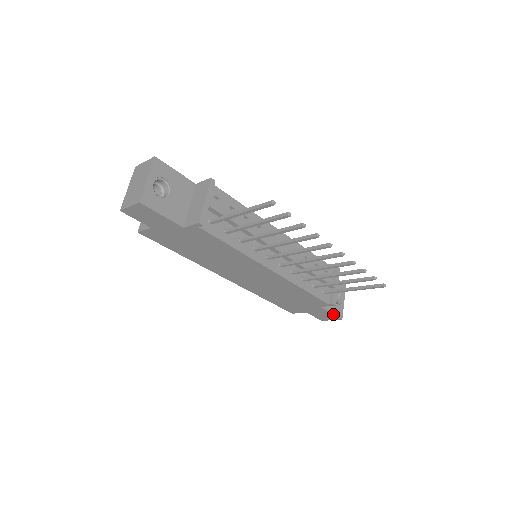
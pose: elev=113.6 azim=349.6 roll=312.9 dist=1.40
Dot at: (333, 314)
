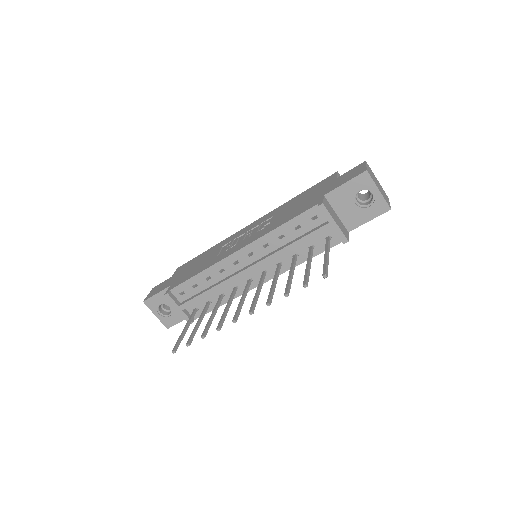
Dot at: (372, 219)
